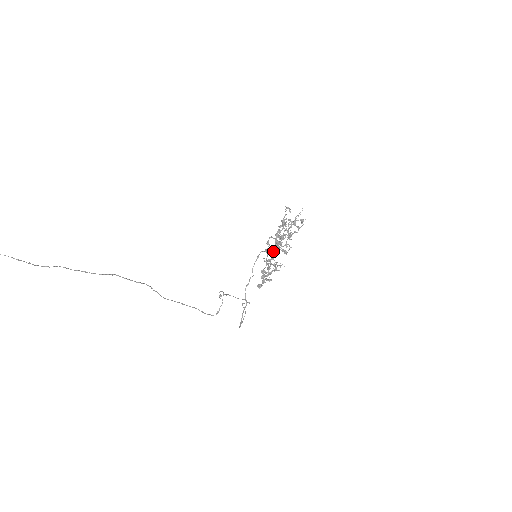
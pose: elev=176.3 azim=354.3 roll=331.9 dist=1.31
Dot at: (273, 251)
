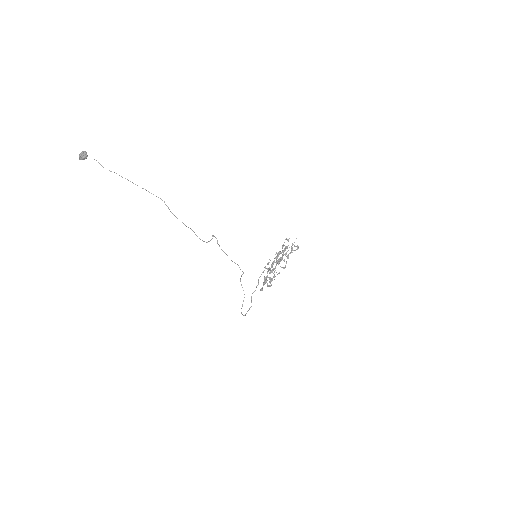
Dot at: (275, 267)
